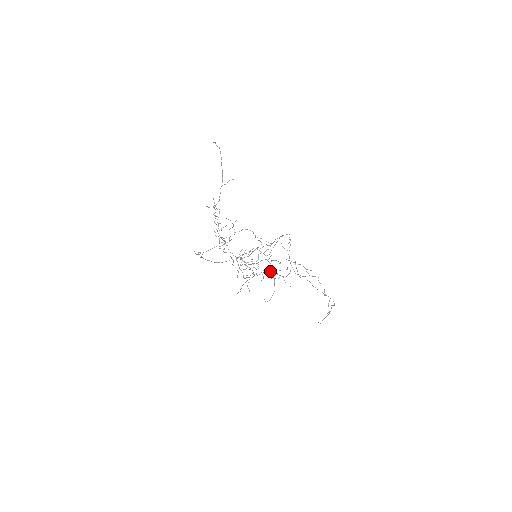
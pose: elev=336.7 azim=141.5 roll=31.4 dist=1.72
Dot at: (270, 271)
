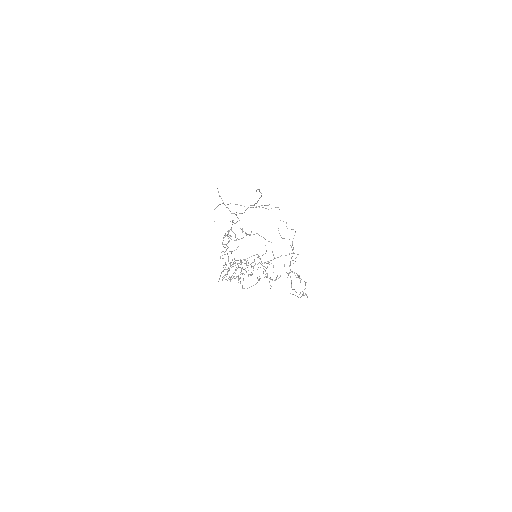
Dot at: (263, 268)
